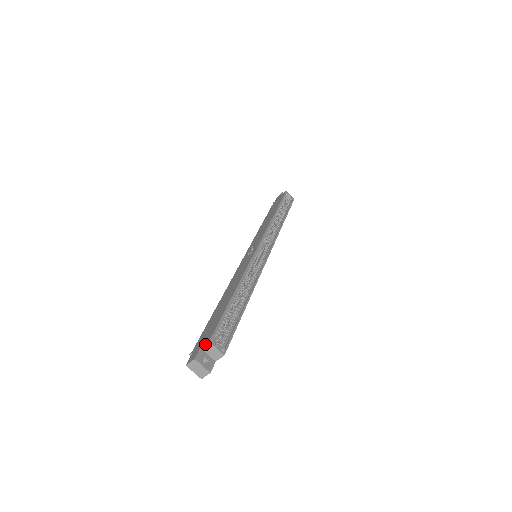
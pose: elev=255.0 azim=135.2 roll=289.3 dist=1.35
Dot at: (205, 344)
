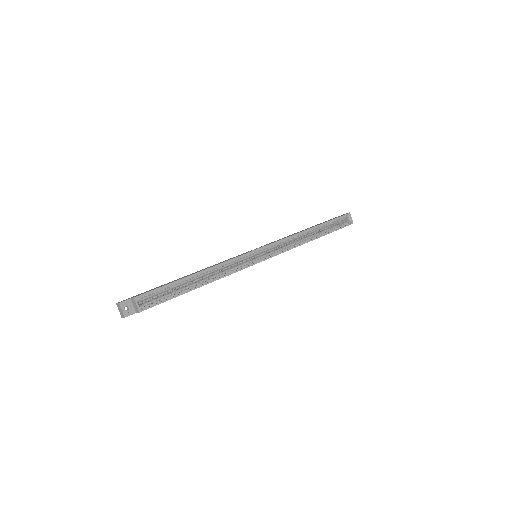
Dot at: (132, 298)
